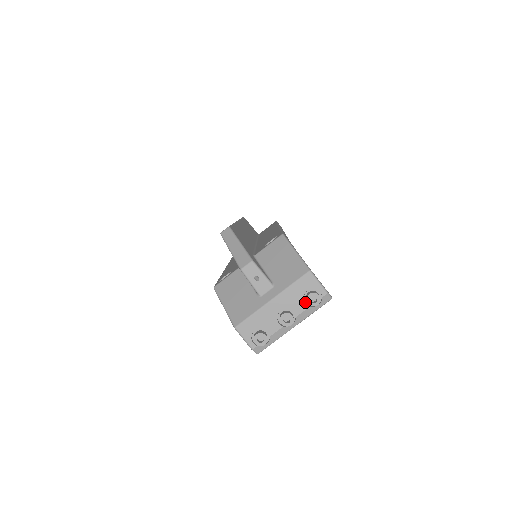
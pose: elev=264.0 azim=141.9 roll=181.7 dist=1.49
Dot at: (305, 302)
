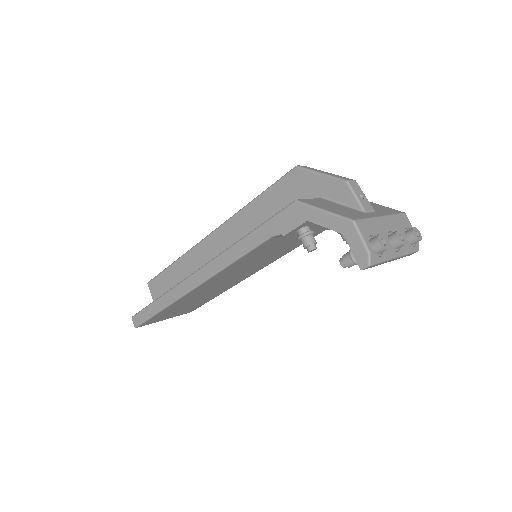
Dot at: occluded
